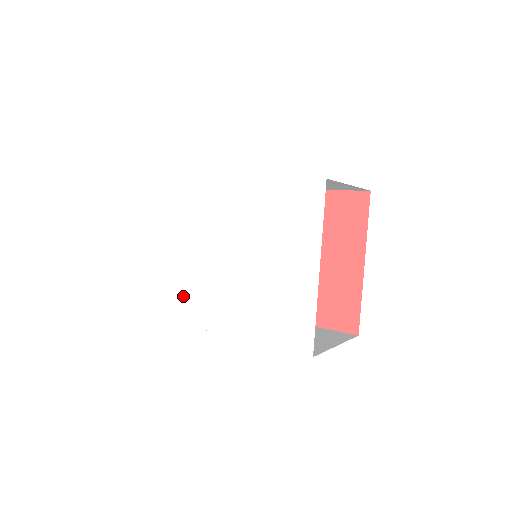
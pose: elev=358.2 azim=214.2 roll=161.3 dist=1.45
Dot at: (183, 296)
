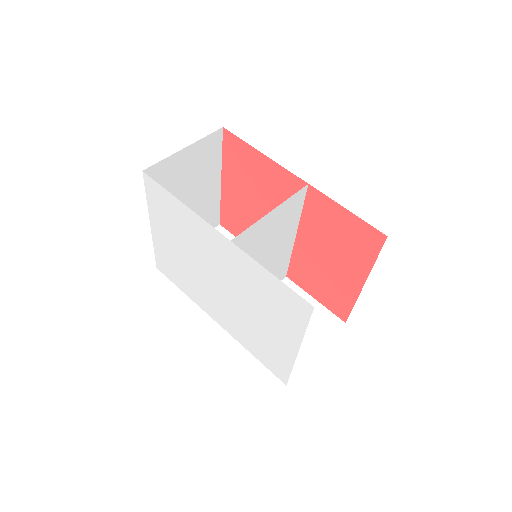
Dot at: (185, 280)
